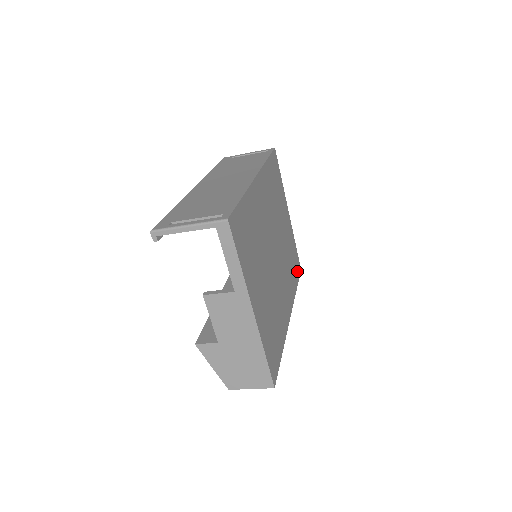
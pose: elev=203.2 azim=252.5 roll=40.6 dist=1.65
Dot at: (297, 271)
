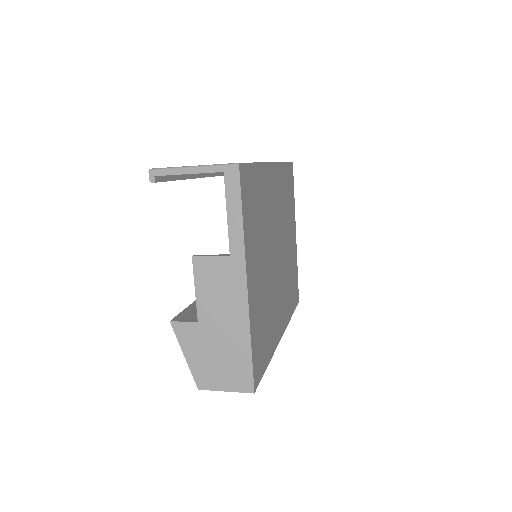
Dot at: (295, 299)
